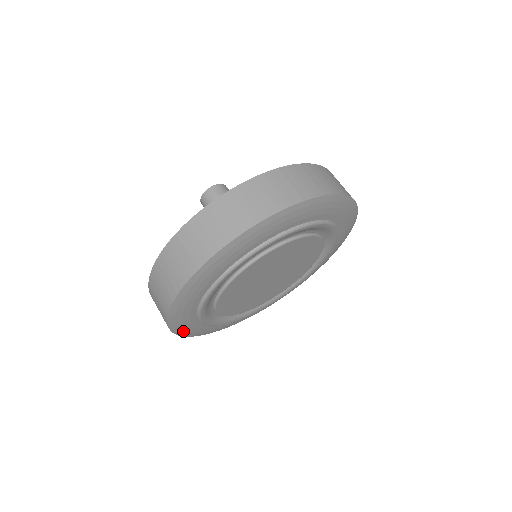
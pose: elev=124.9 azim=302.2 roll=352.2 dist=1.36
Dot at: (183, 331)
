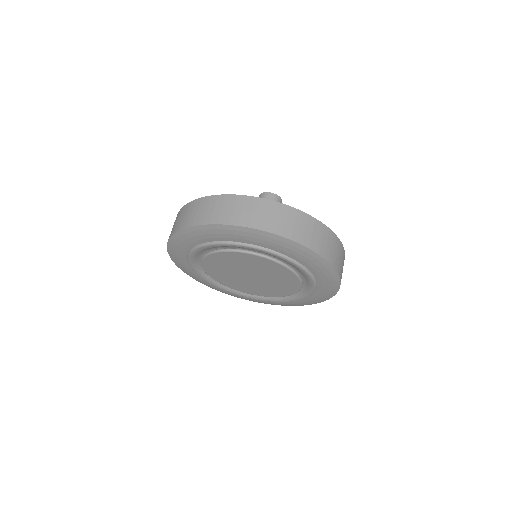
Dot at: (185, 271)
